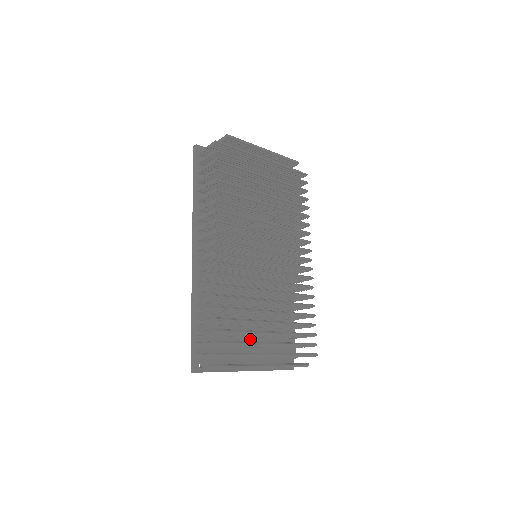
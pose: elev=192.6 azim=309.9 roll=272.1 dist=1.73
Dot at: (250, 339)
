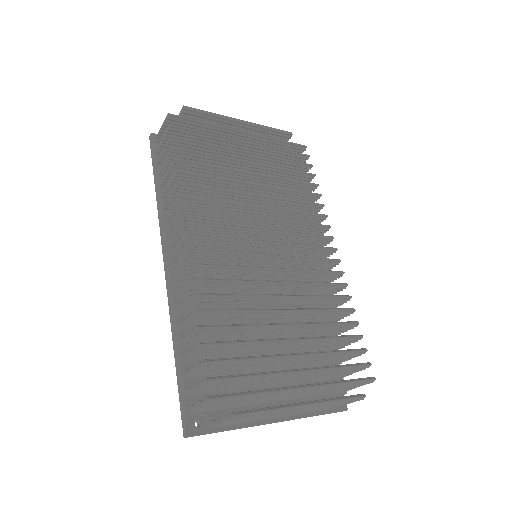
Dot at: occluded
